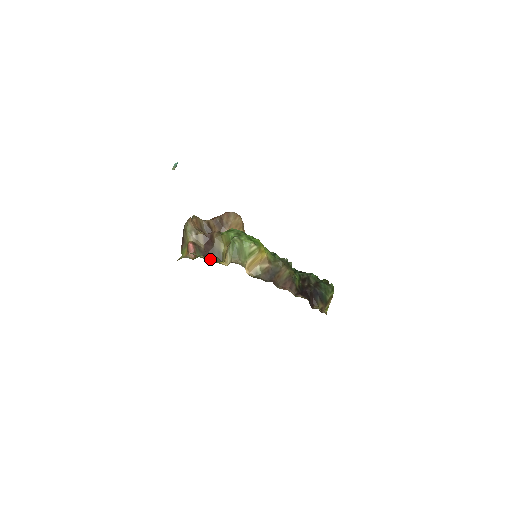
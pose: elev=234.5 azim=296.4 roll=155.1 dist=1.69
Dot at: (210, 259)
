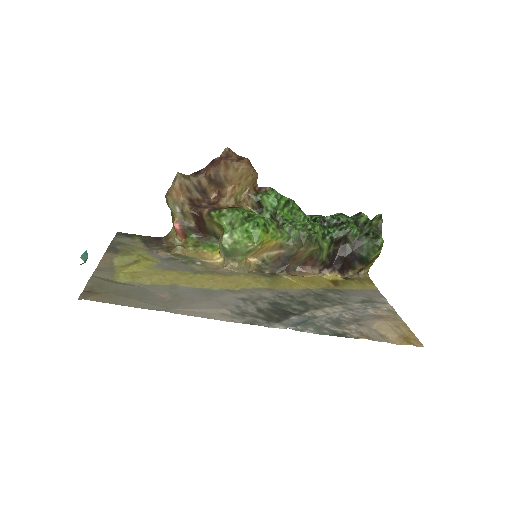
Dot at: (205, 239)
